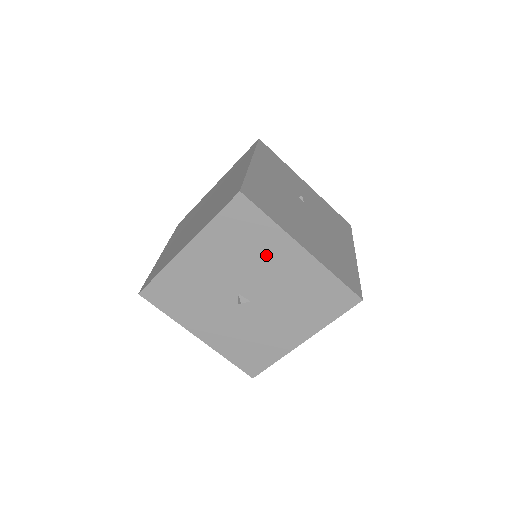
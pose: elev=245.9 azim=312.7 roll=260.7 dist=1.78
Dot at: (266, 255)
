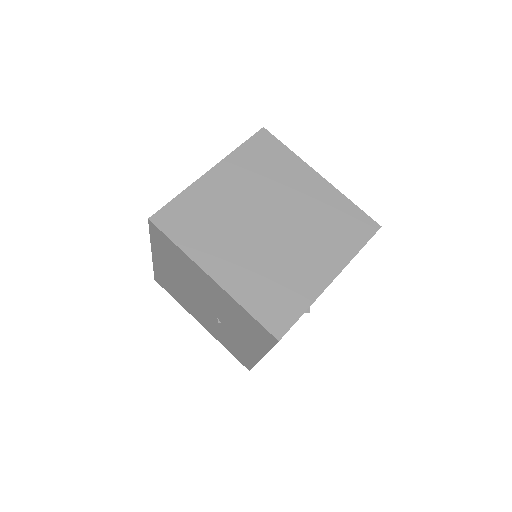
Dot at: occluded
